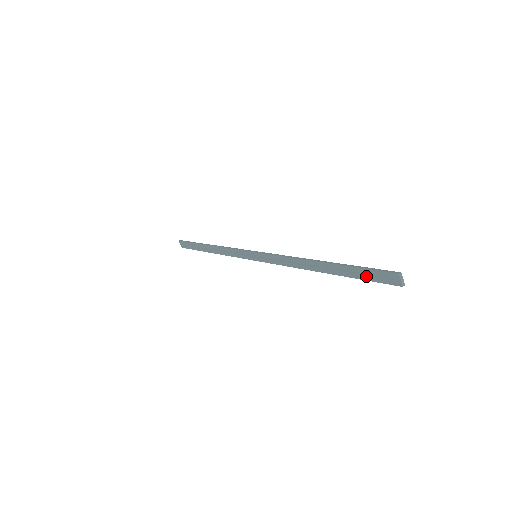
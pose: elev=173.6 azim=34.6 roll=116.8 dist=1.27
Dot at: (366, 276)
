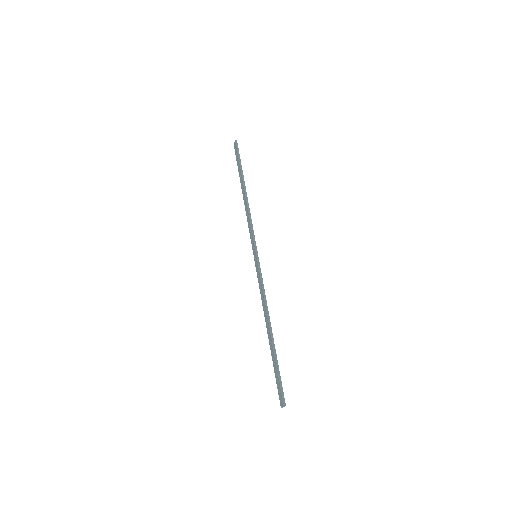
Dot at: (276, 377)
